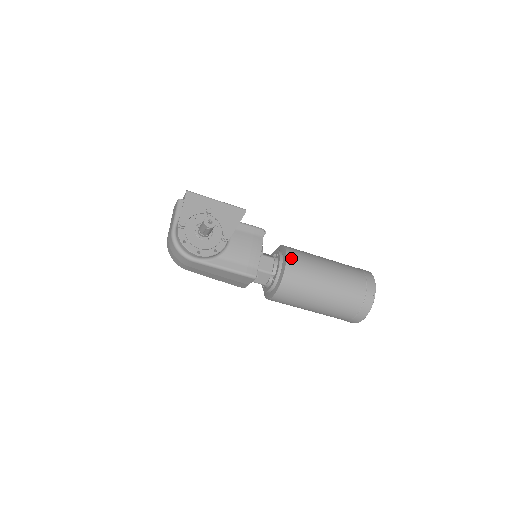
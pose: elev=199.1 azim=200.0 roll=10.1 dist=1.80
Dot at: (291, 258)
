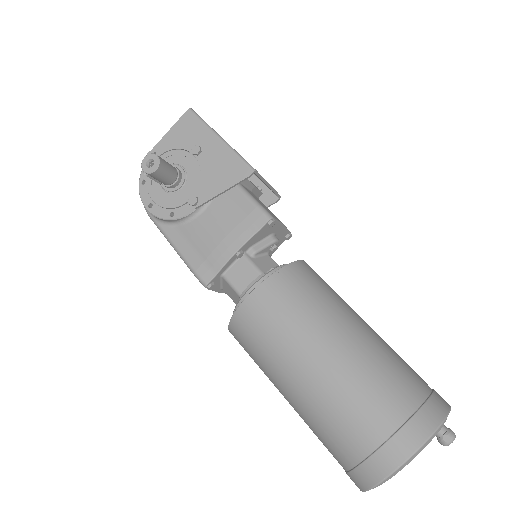
Dot at: (268, 288)
